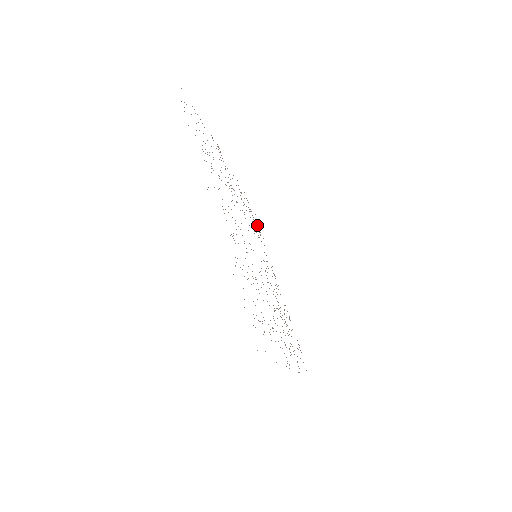
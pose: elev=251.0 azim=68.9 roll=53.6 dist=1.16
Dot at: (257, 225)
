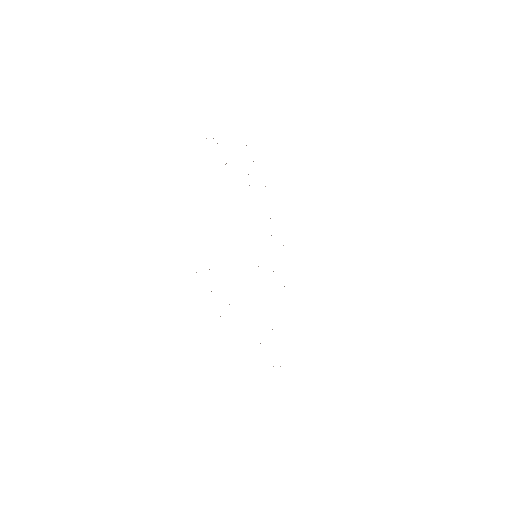
Dot at: occluded
